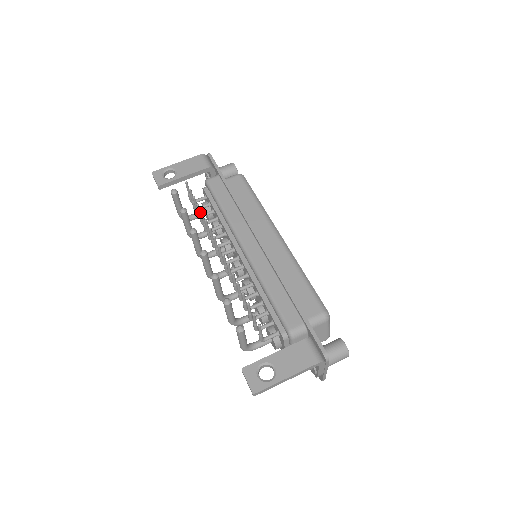
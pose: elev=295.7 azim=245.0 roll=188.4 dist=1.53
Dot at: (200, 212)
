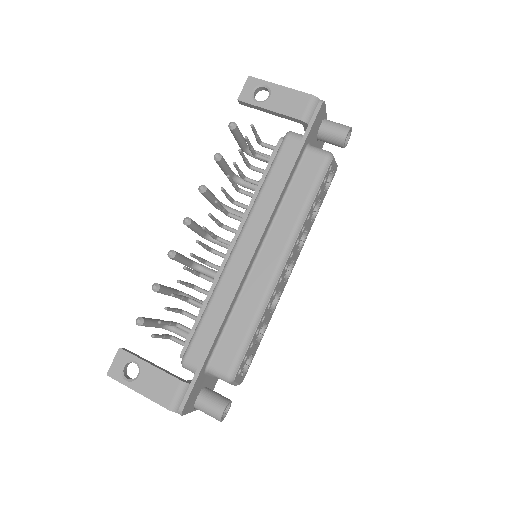
Dot at: occluded
